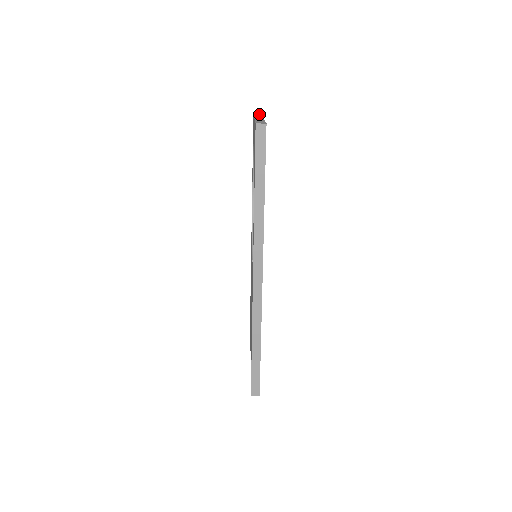
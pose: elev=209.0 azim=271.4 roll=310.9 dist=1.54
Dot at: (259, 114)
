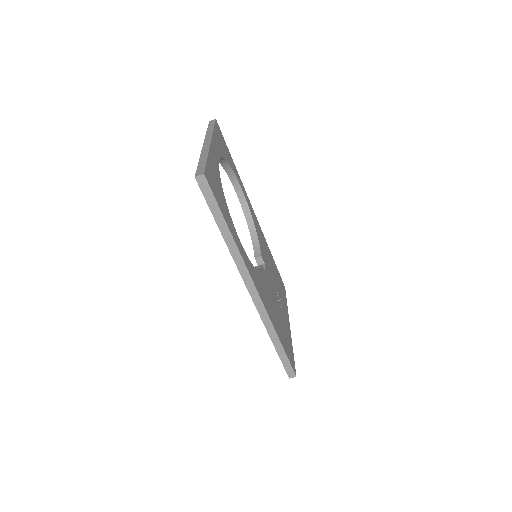
Dot at: (213, 122)
